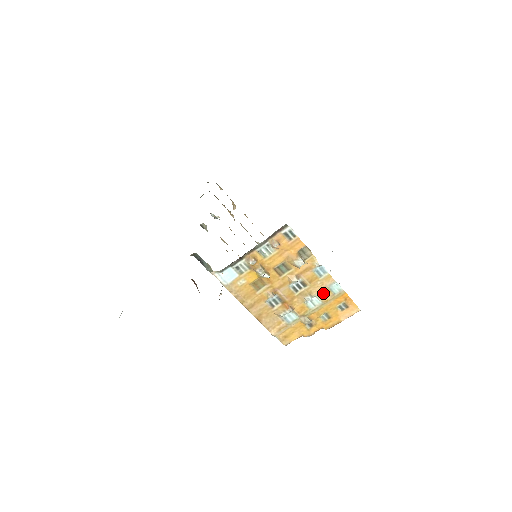
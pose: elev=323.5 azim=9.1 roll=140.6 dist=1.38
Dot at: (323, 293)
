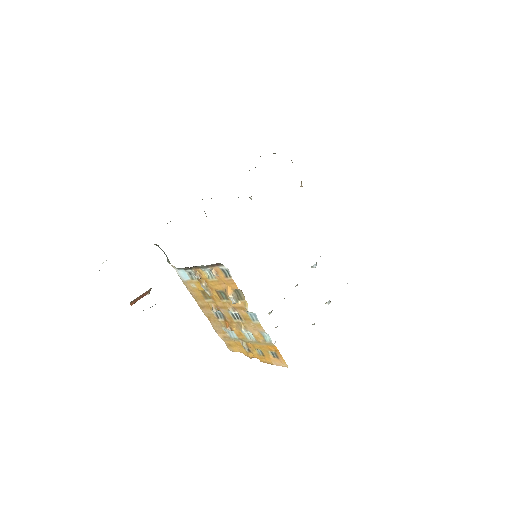
Dot at: (256, 334)
